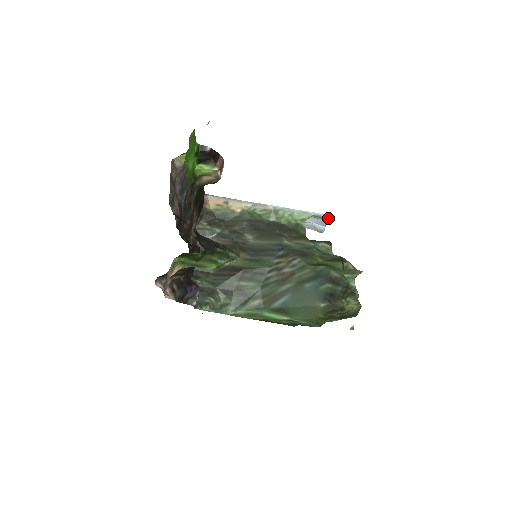
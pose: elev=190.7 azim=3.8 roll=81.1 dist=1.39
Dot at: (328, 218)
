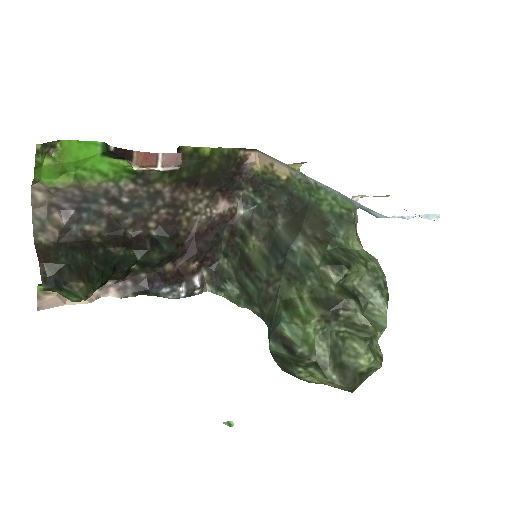
Dot at: (380, 217)
